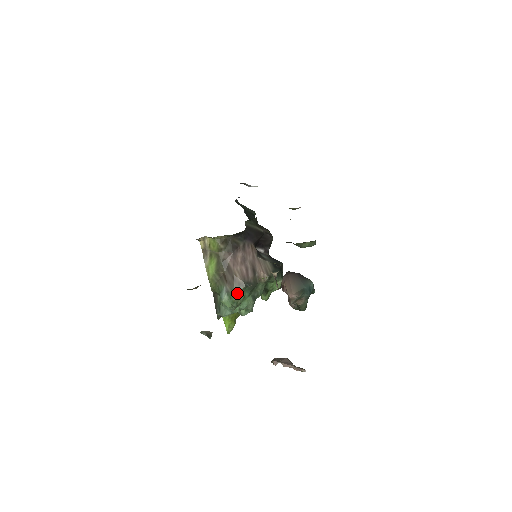
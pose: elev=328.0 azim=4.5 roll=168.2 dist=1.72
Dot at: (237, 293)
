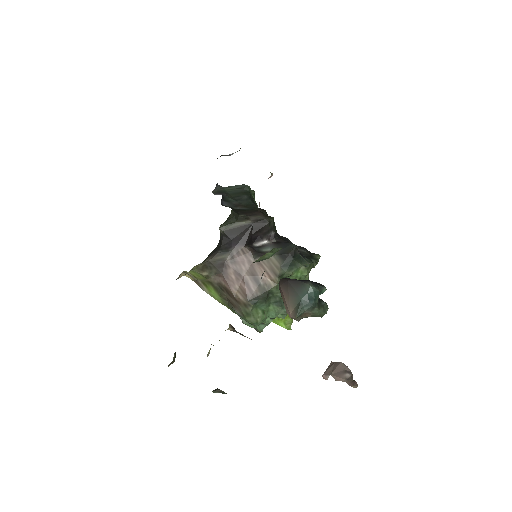
Dot at: (249, 315)
